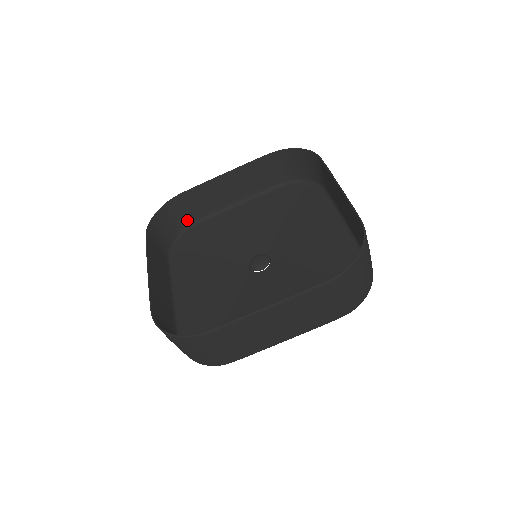
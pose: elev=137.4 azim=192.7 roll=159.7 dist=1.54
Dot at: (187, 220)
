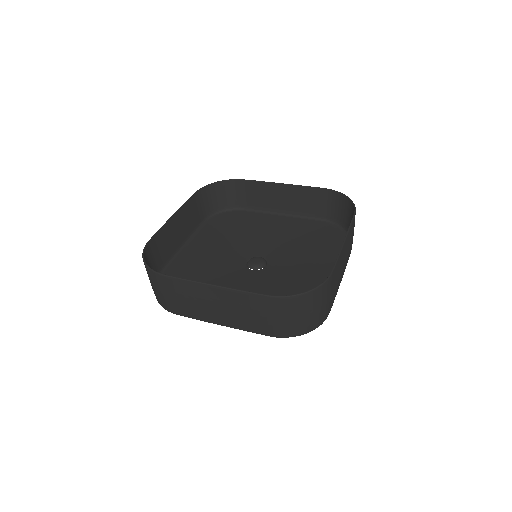
Dot at: occluded
